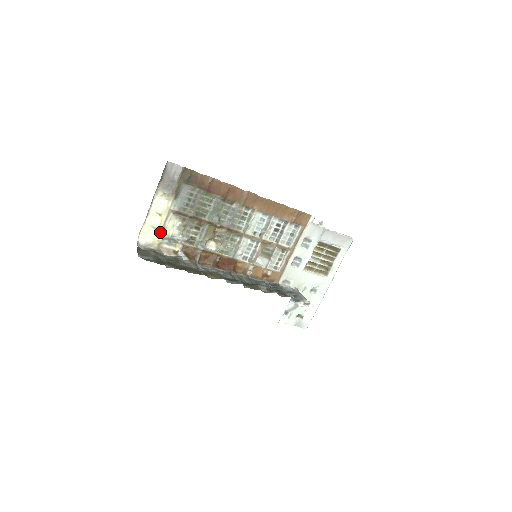
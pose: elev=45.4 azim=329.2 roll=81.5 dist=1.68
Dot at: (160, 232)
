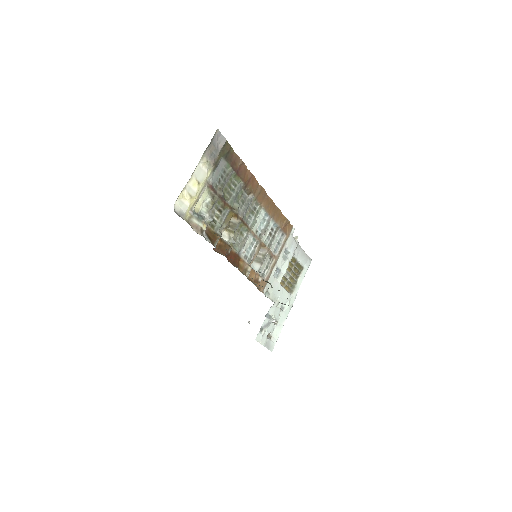
Dot at: (193, 204)
